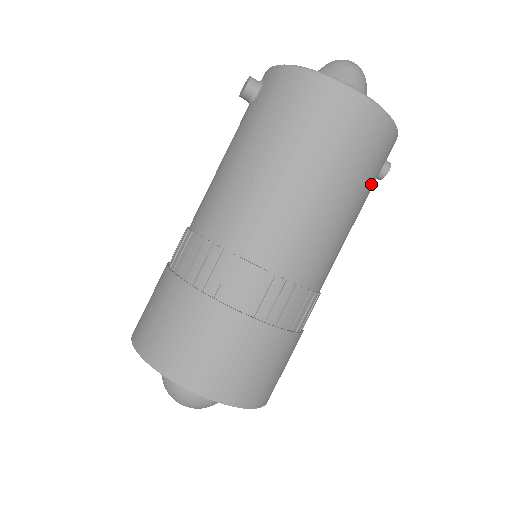
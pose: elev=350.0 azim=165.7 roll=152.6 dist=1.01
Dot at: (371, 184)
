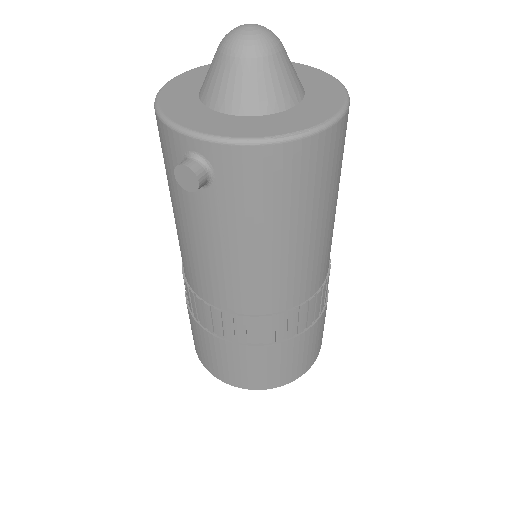
Dot at: occluded
